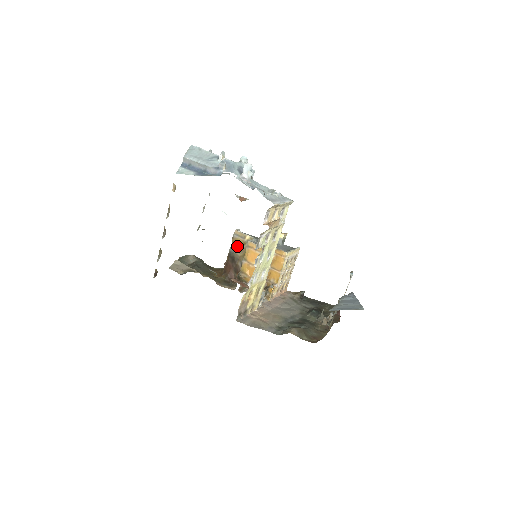
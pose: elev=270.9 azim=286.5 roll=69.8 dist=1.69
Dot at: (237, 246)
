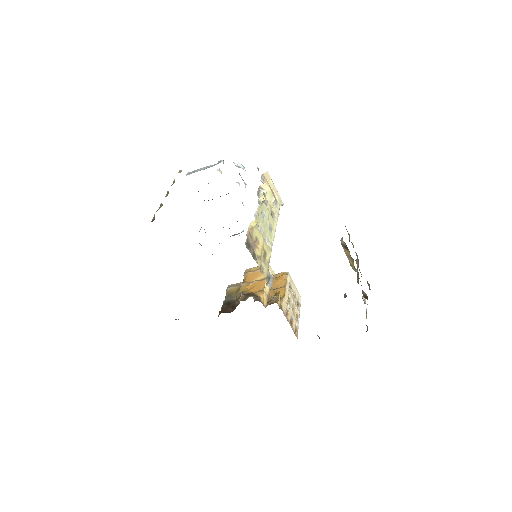
Dot at: (232, 294)
